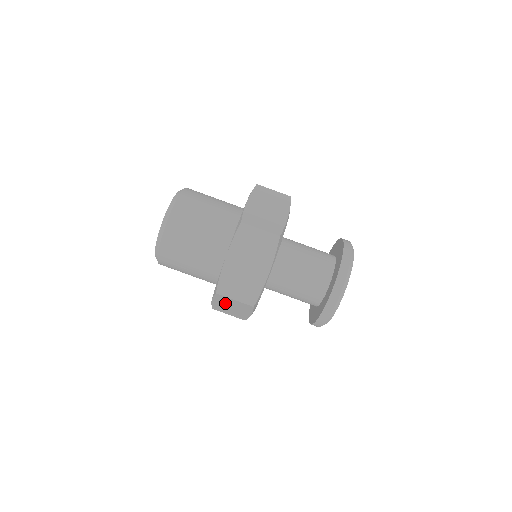
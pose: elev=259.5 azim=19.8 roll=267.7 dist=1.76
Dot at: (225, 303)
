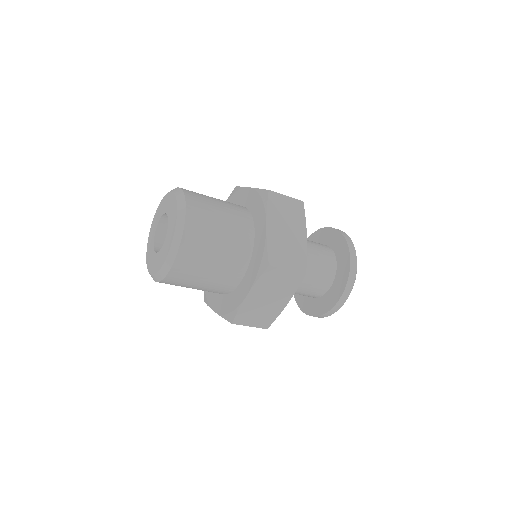
Dot at: occluded
